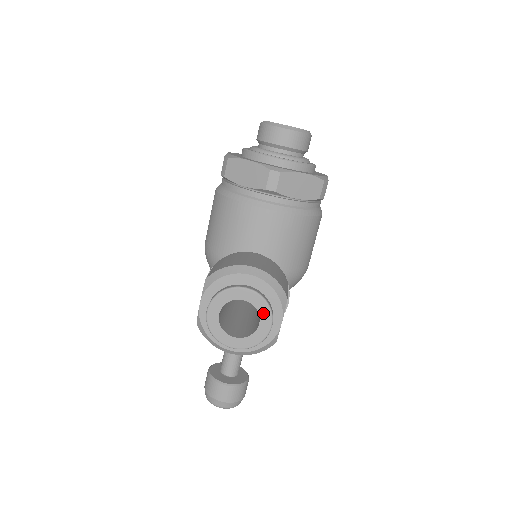
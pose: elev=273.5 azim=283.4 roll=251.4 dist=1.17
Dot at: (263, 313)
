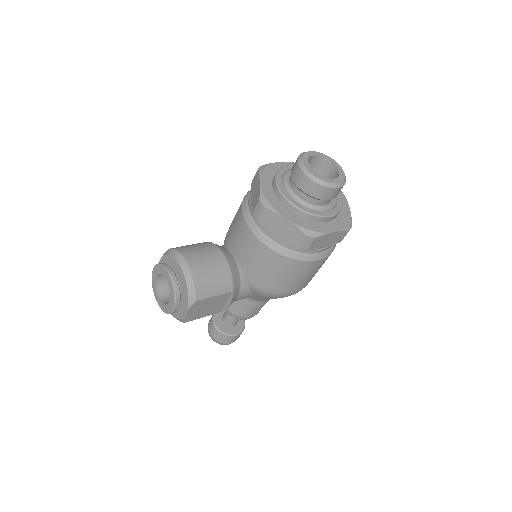
Dot at: (172, 297)
